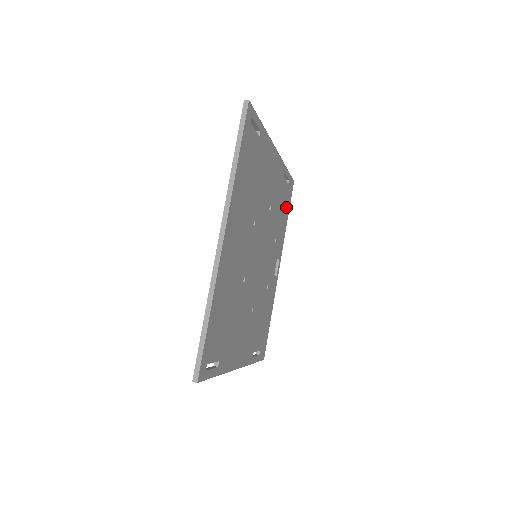
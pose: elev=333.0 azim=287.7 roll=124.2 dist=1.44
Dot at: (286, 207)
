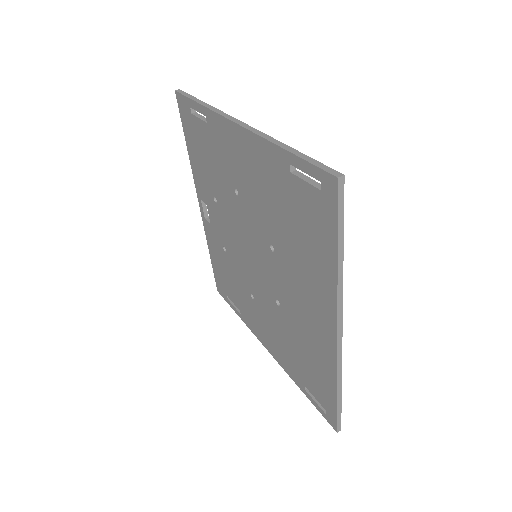
Dot at: occluded
